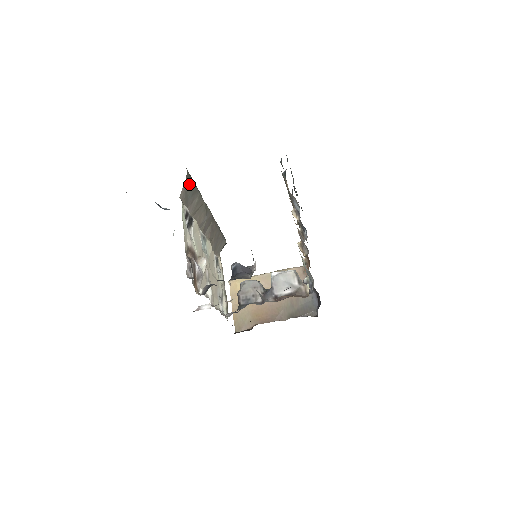
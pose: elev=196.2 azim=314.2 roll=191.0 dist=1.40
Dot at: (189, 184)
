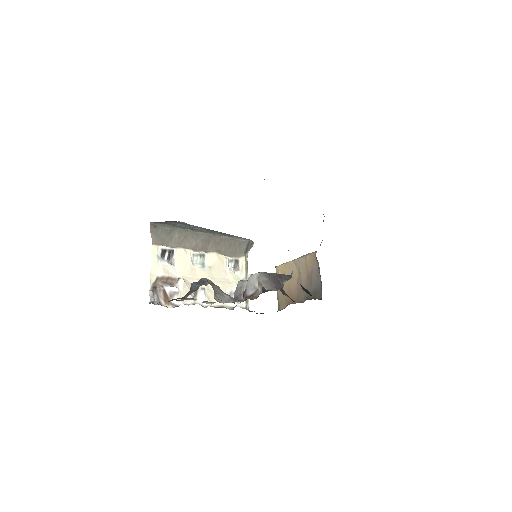
Dot at: (158, 231)
